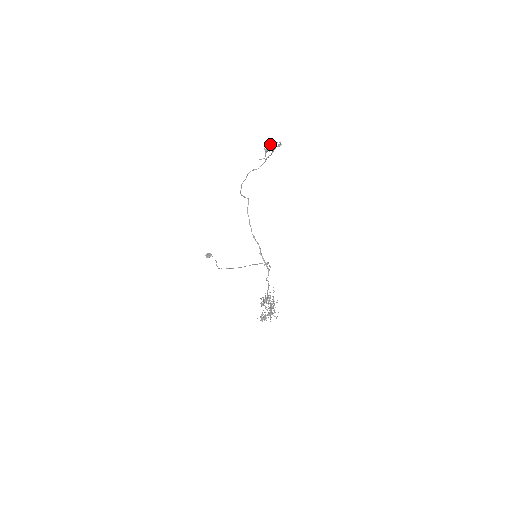
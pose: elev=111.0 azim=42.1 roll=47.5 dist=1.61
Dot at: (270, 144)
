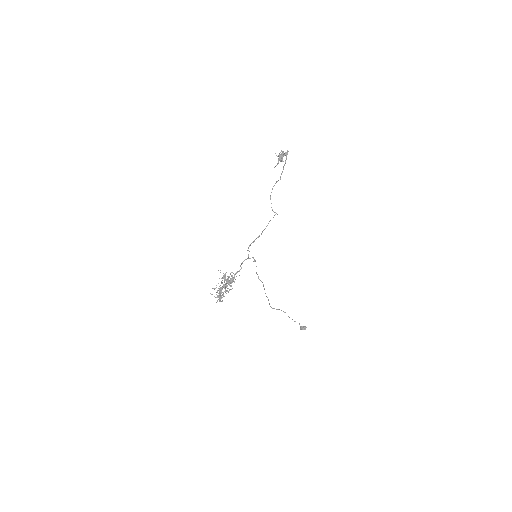
Dot at: occluded
